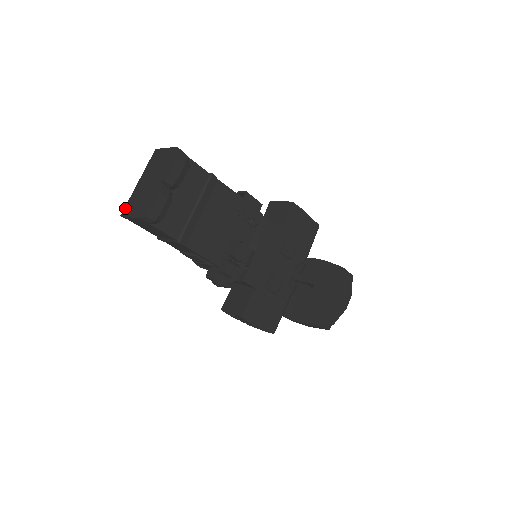
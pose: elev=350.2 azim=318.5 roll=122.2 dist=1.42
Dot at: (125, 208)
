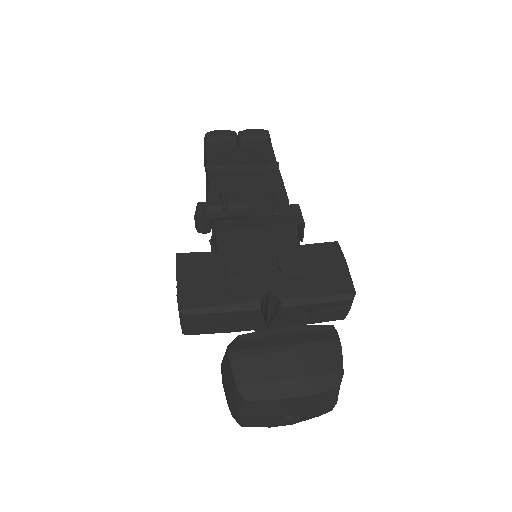
Dot at: occluded
